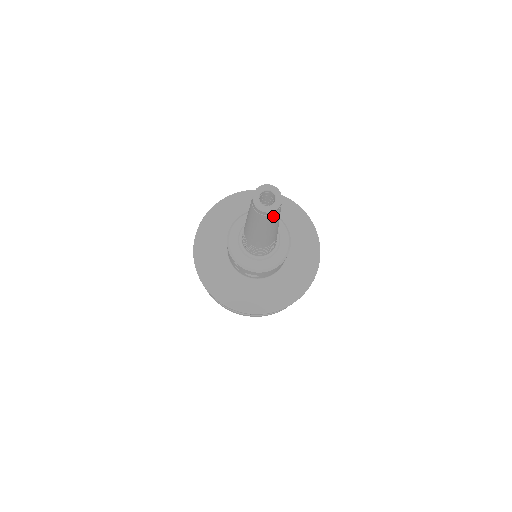
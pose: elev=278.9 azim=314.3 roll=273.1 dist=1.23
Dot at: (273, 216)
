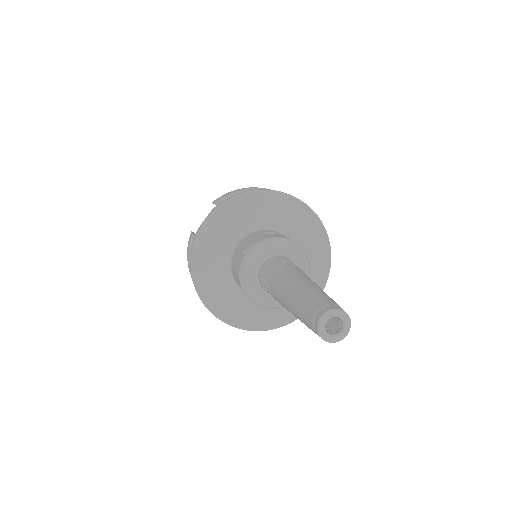
Dot at: occluded
